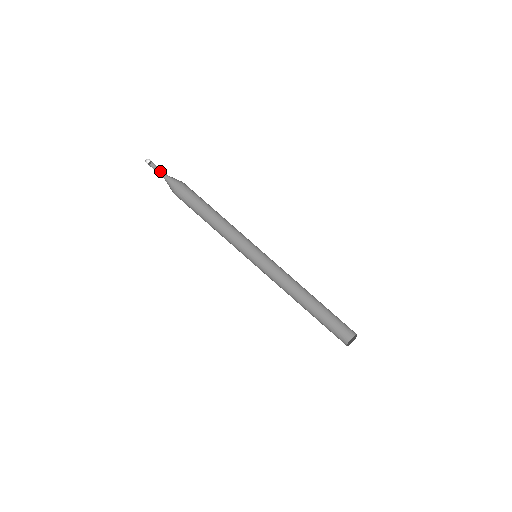
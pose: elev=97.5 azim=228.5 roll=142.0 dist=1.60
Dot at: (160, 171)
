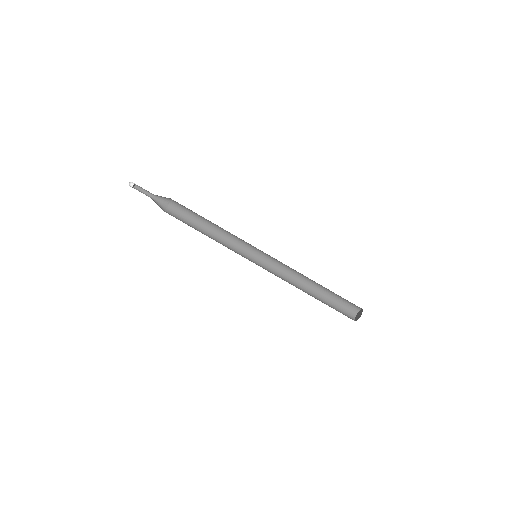
Dot at: (146, 191)
